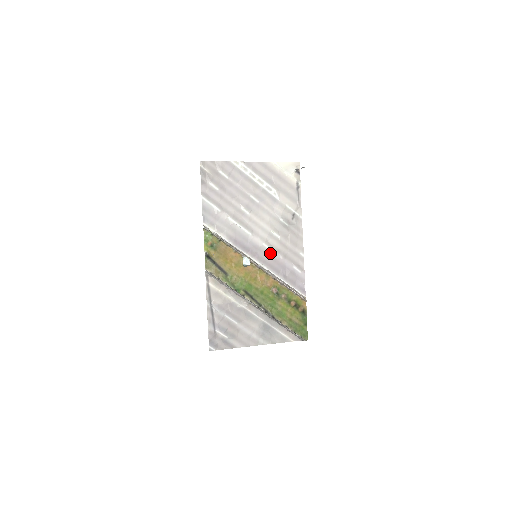
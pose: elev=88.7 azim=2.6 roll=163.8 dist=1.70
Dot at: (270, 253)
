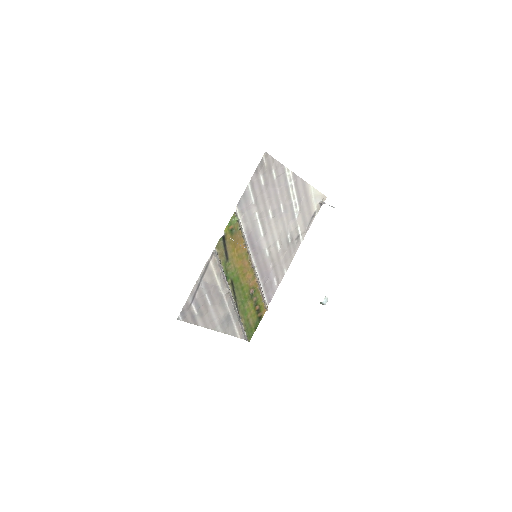
Dot at: (266, 259)
